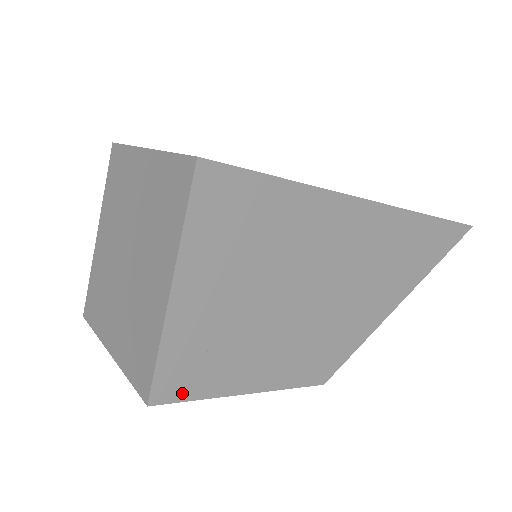
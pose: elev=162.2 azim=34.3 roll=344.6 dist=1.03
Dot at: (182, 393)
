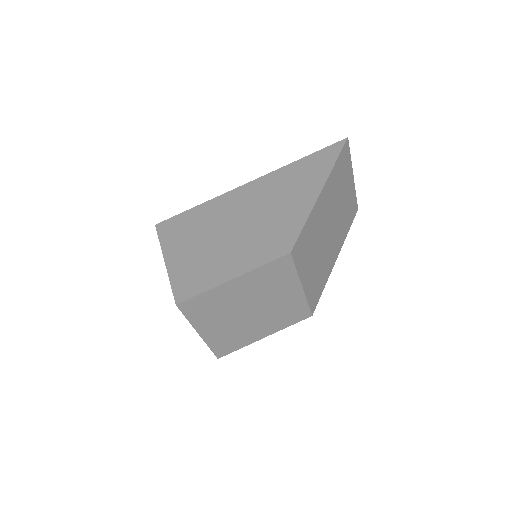
Dot at: (191, 294)
